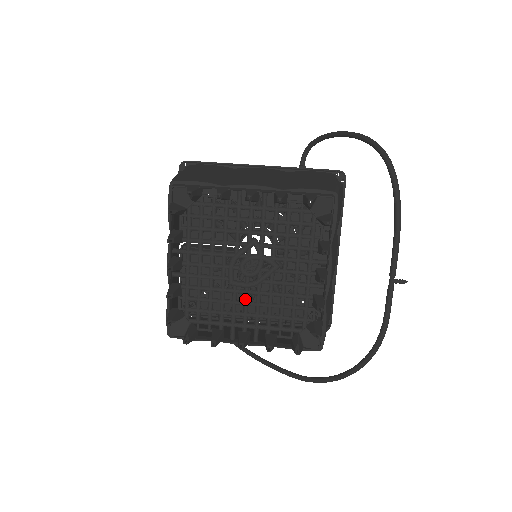
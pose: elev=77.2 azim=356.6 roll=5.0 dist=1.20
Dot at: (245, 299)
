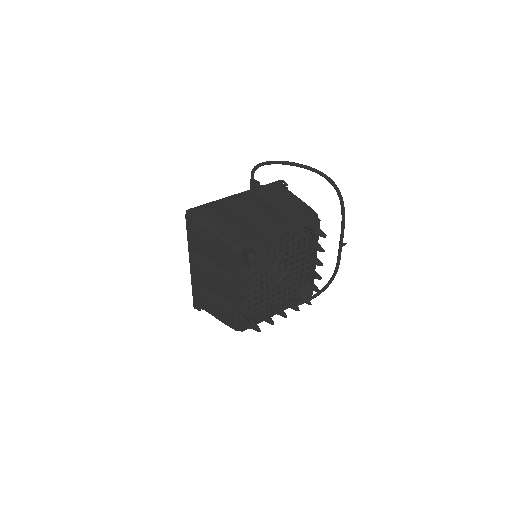
Dot at: (277, 290)
